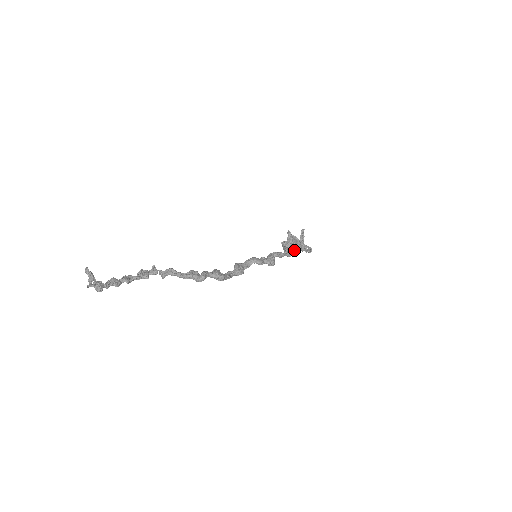
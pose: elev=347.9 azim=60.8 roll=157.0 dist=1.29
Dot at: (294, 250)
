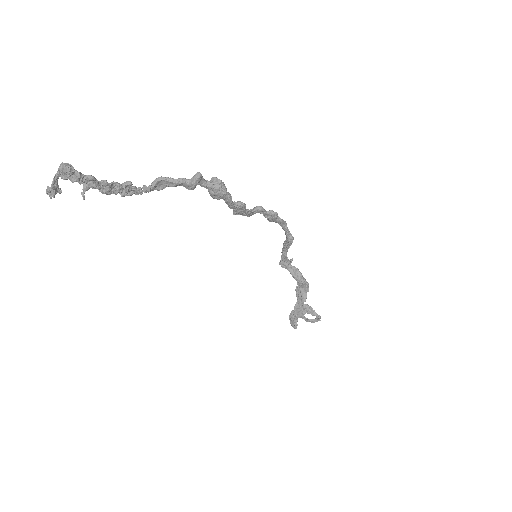
Dot at: (299, 303)
